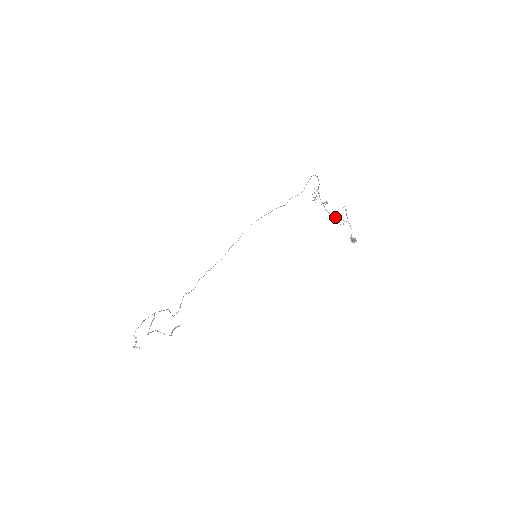
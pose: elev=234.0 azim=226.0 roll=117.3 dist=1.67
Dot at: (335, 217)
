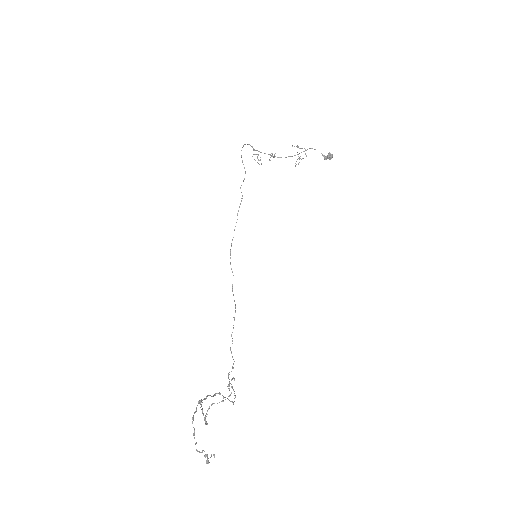
Dot at: (292, 156)
